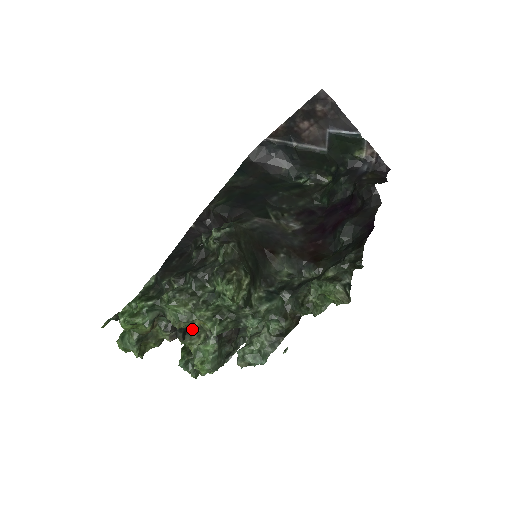
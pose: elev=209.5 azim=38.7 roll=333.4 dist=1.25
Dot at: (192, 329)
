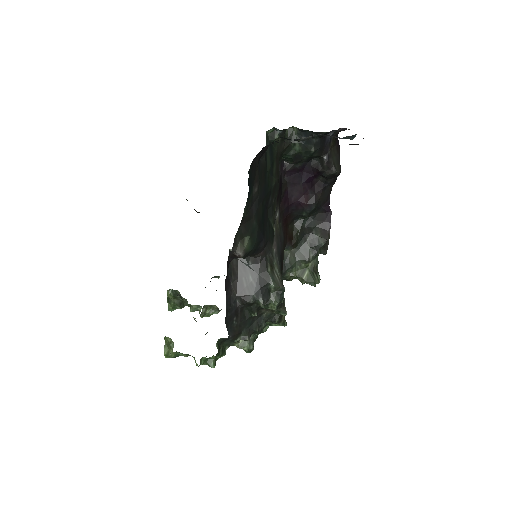
Dot at: (203, 309)
